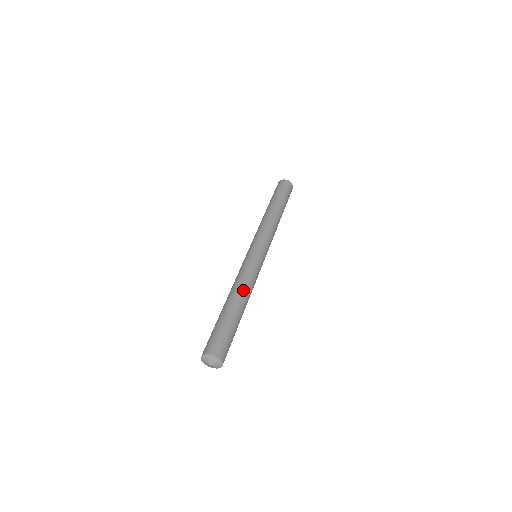
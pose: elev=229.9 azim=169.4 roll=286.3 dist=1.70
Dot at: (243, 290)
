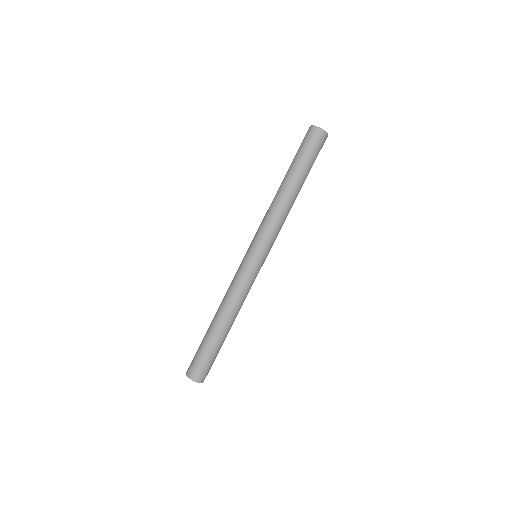
Dot at: (227, 310)
